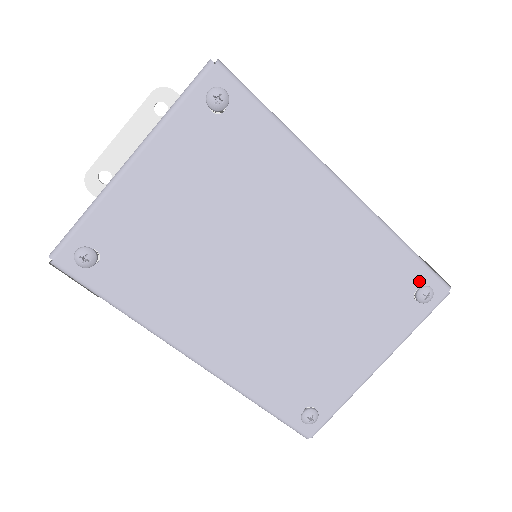
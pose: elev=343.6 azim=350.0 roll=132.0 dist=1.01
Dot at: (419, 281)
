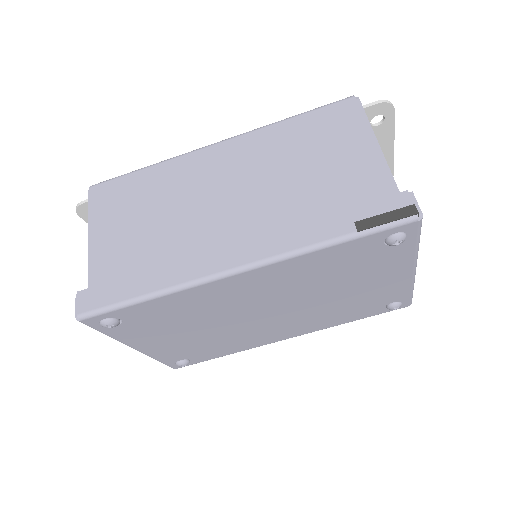
Dot at: (378, 240)
